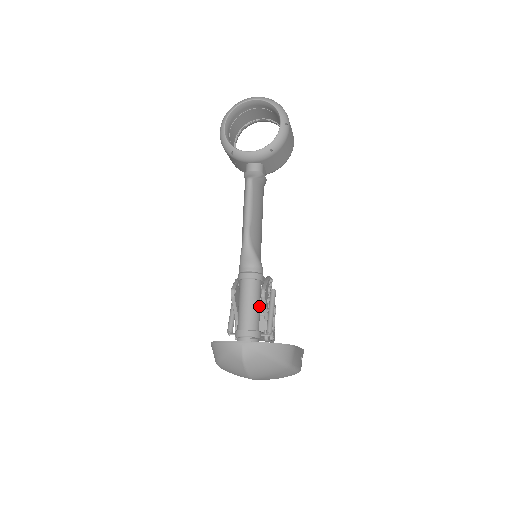
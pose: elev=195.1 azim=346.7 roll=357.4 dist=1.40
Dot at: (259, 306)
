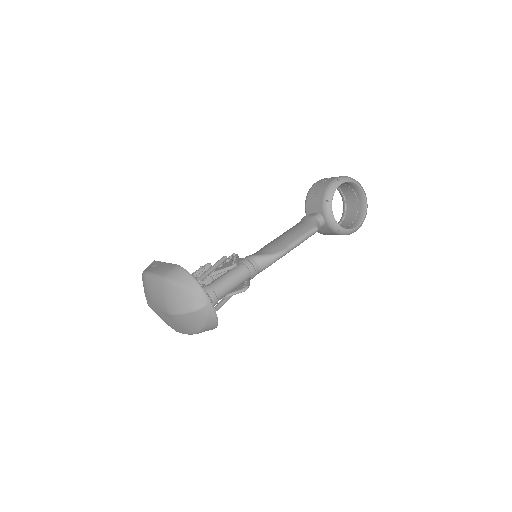
Dot at: (233, 290)
